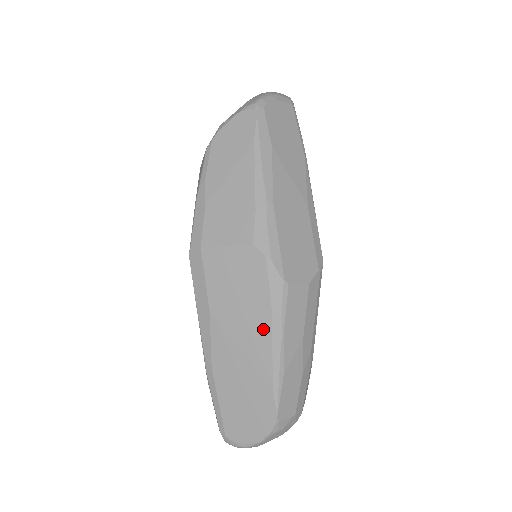
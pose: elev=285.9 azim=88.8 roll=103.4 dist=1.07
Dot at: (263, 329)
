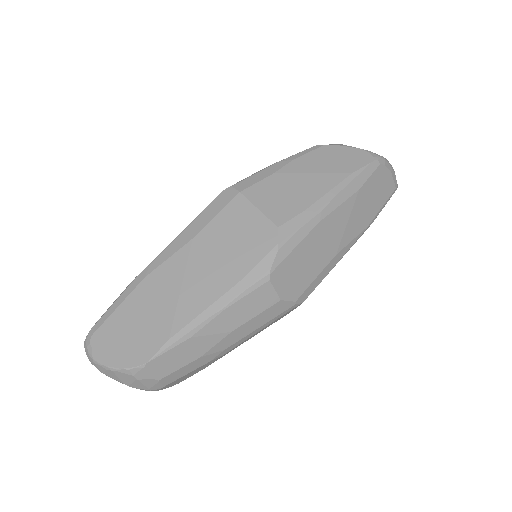
Dot at: (215, 289)
